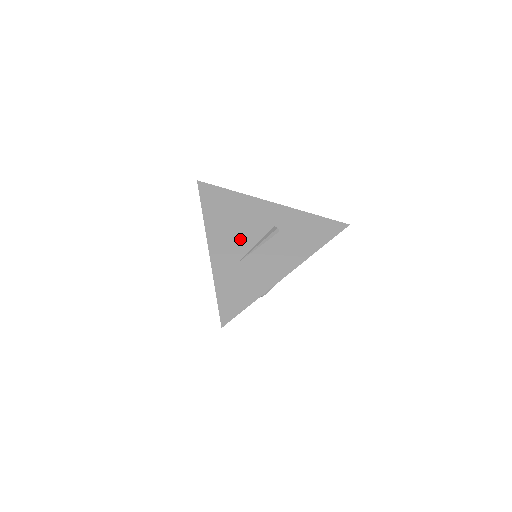
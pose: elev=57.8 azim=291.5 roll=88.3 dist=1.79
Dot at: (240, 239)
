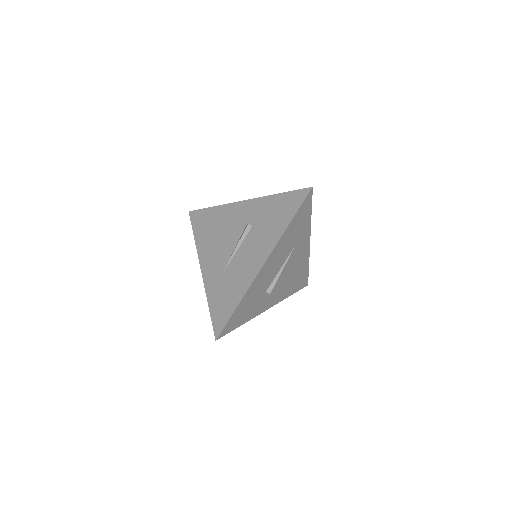
Dot at: (222, 250)
